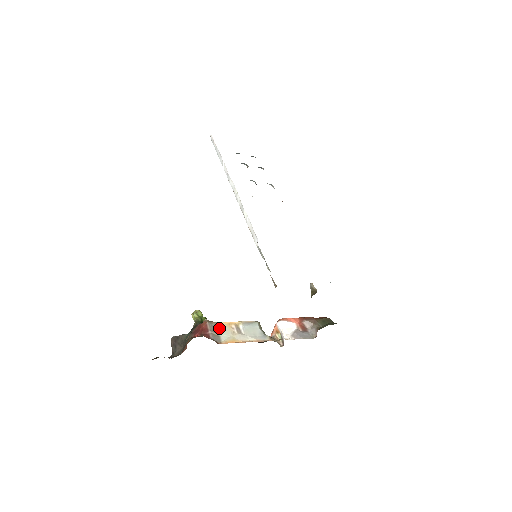
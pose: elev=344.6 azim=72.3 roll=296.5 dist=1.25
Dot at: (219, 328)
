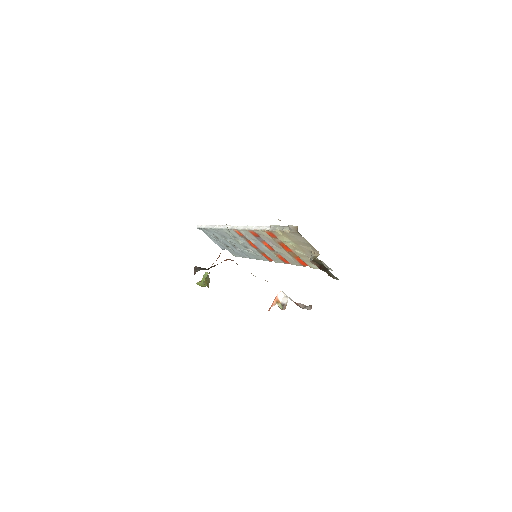
Dot at: occluded
